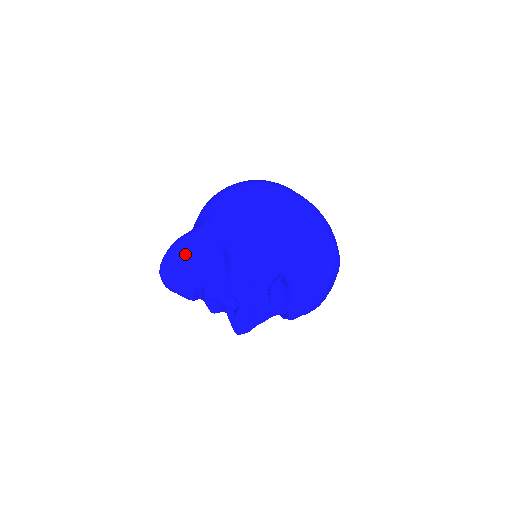
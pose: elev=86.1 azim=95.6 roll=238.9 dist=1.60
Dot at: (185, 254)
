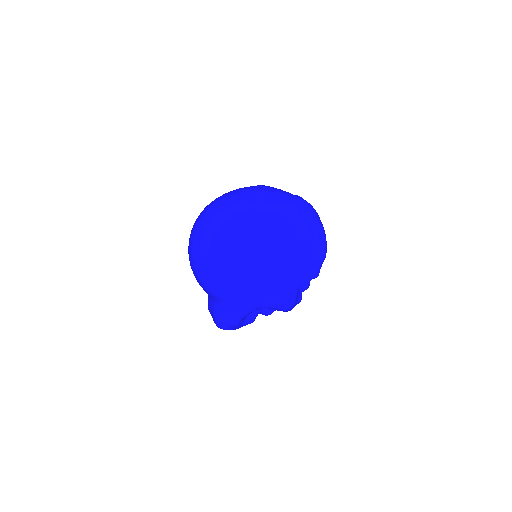
Dot at: (241, 324)
